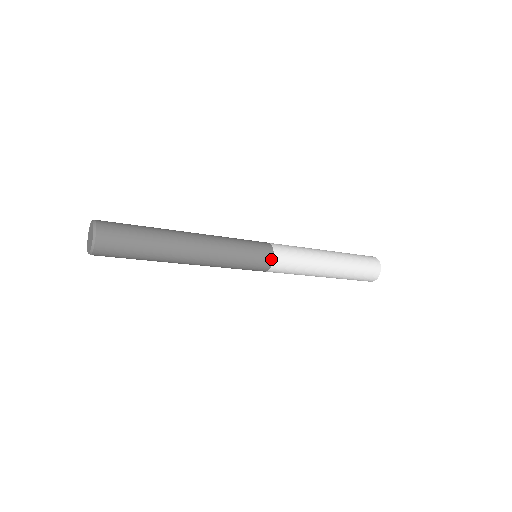
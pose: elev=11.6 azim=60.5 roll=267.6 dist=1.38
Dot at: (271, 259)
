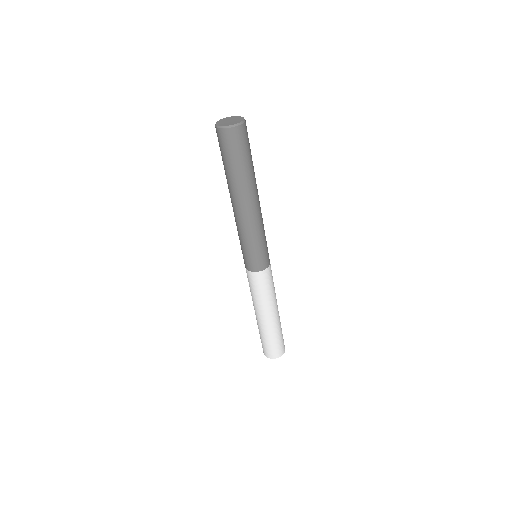
Dot at: (269, 262)
